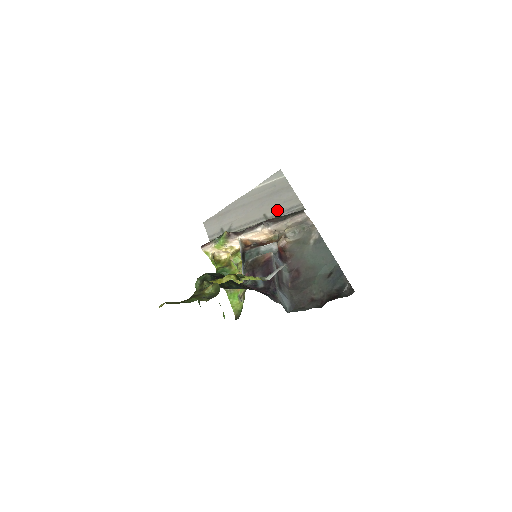
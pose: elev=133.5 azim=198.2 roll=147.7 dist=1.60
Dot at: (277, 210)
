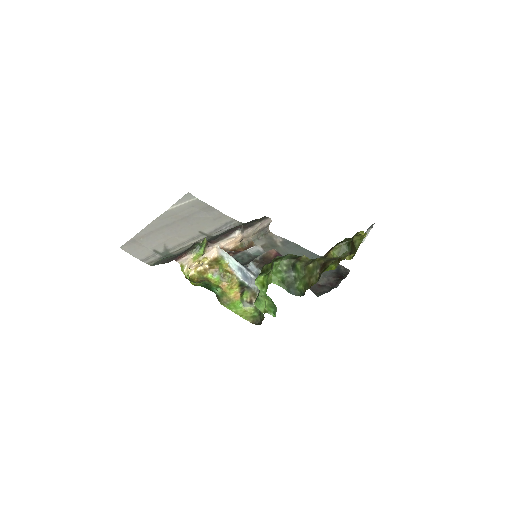
Dot at: (212, 227)
